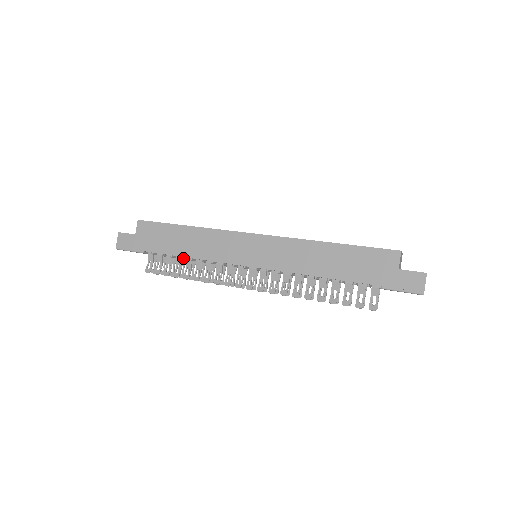
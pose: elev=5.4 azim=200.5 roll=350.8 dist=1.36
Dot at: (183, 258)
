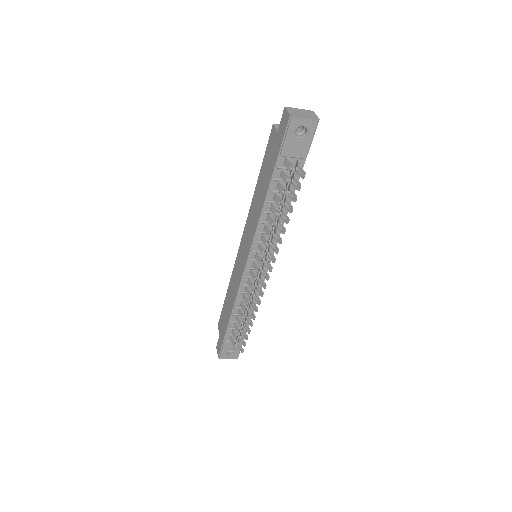
Dot at: (235, 314)
